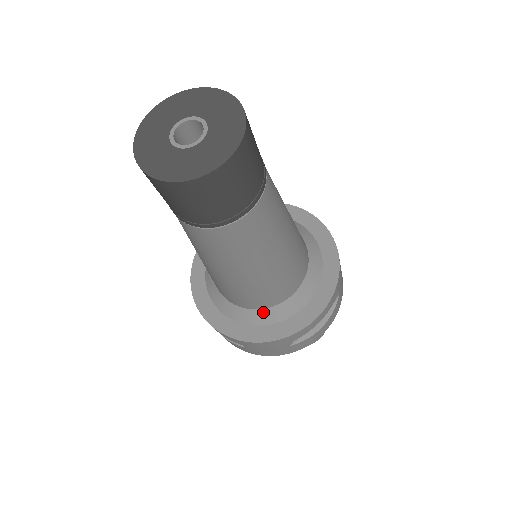
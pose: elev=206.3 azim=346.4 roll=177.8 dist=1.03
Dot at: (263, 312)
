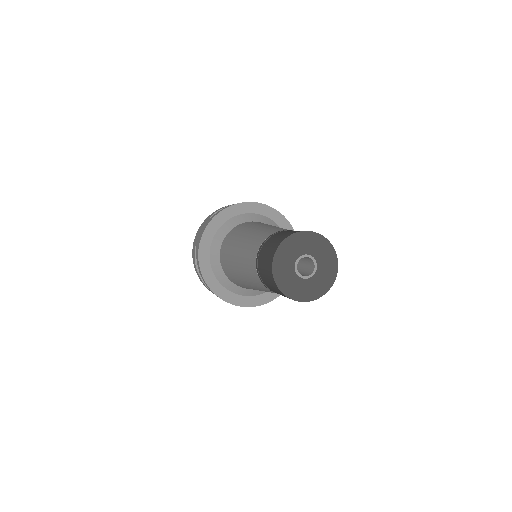
Dot at: (240, 288)
